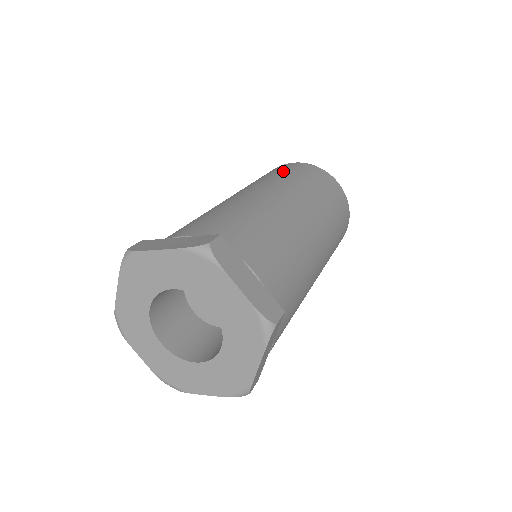
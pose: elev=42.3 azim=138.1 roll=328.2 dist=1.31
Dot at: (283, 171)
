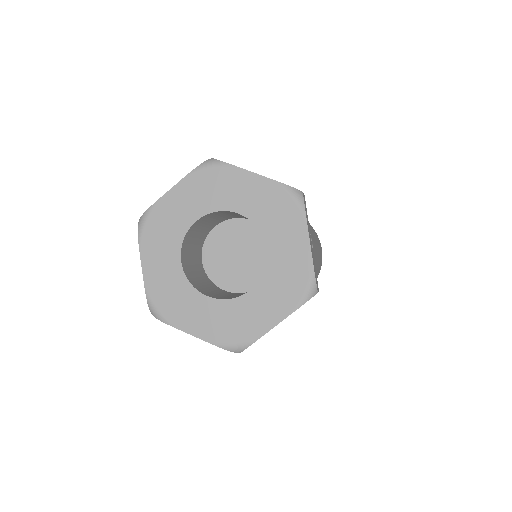
Dot at: occluded
